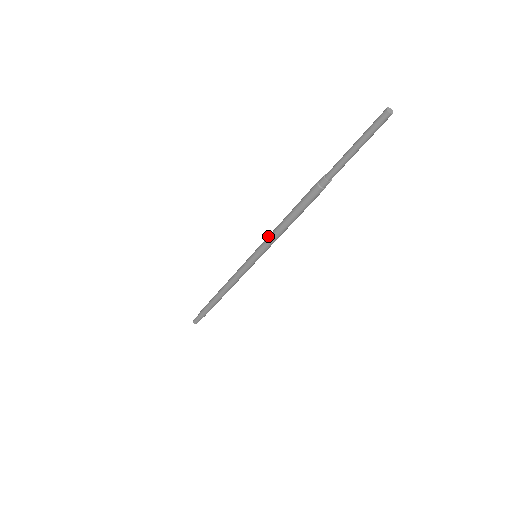
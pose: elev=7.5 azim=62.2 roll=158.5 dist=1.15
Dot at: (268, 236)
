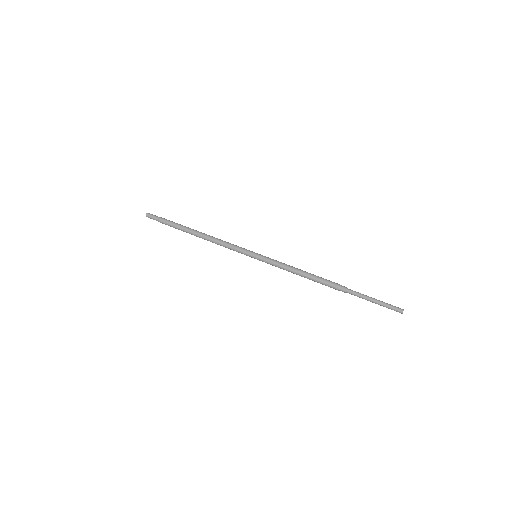
Dot at: (279, 264)
